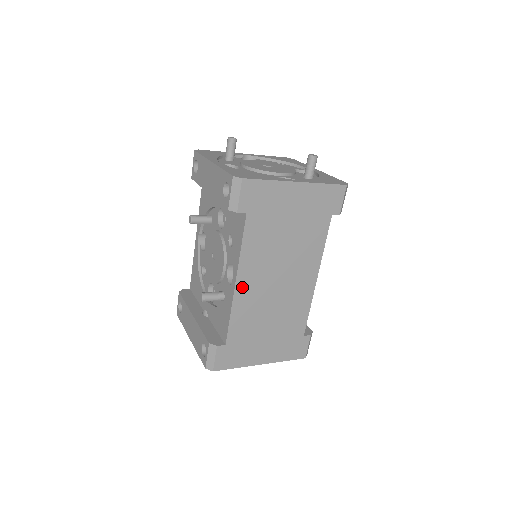
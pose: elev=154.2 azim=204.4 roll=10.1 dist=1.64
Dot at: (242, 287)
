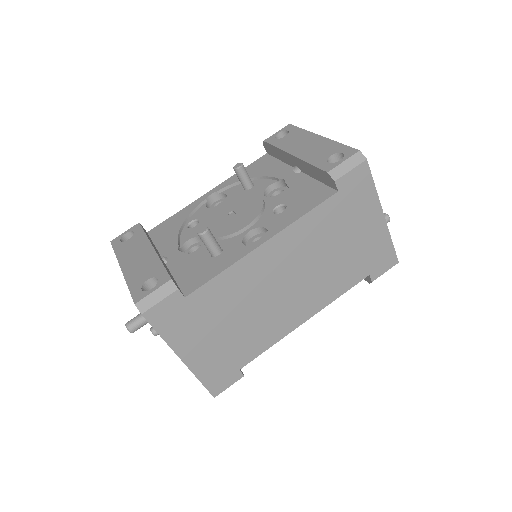
Dot at: (262, 254)
